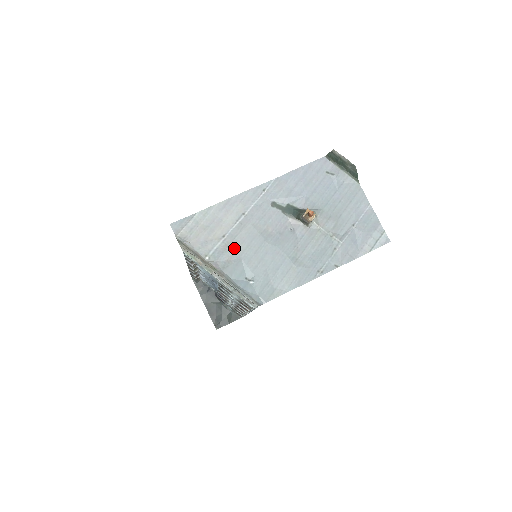
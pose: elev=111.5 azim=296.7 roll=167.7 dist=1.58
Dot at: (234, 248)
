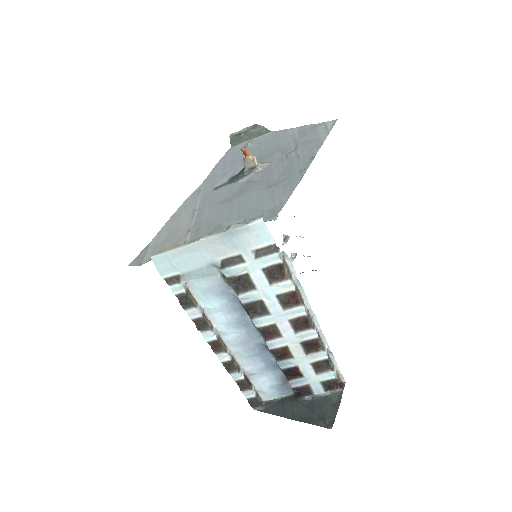
Dot at: (205, 226)
